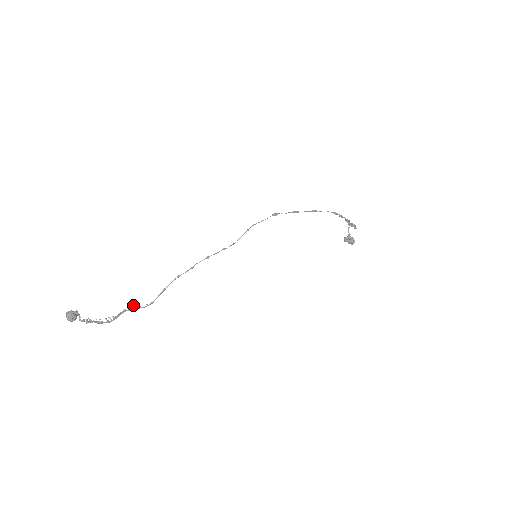
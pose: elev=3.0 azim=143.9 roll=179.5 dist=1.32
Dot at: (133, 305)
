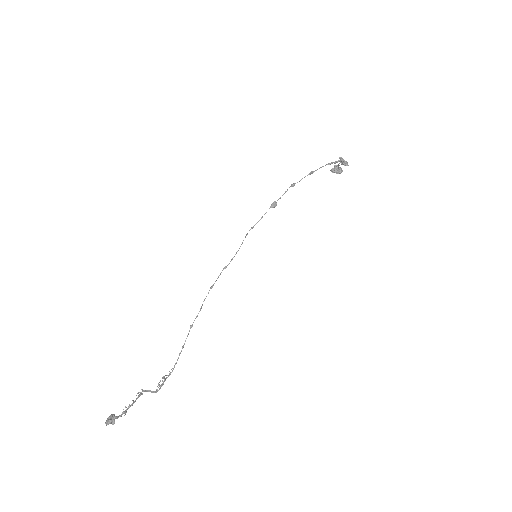
Dot at: occluded
